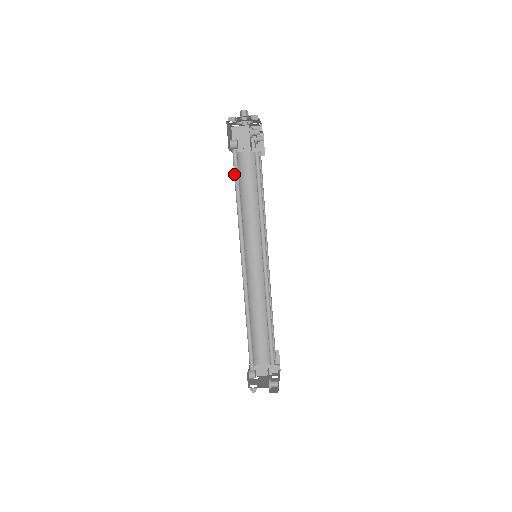
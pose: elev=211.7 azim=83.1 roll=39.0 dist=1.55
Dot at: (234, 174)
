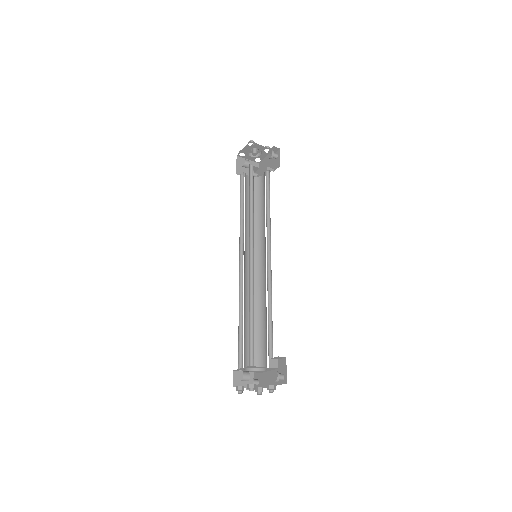
Dot at: (249, 181)
